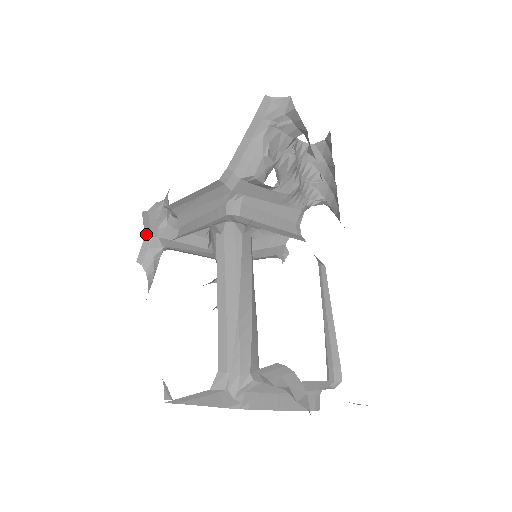
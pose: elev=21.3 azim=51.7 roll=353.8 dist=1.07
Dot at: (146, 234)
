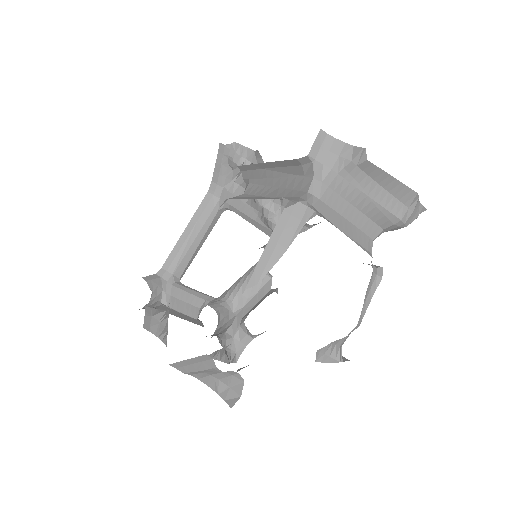
Dot at: (146, 307)
